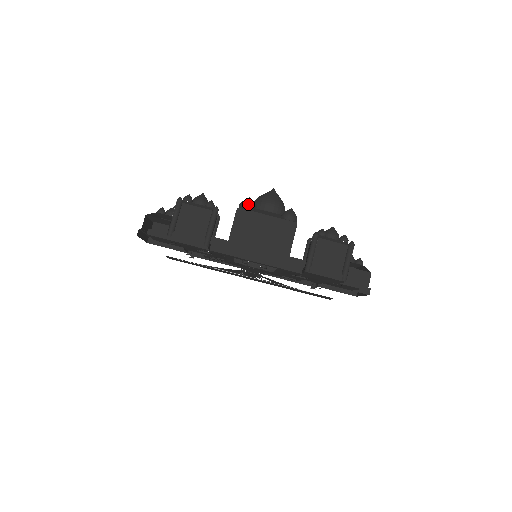
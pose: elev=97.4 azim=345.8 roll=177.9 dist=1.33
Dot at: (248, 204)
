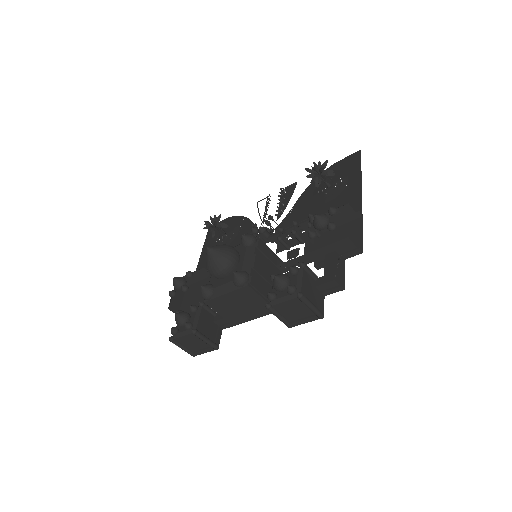
Dot at: (206, 297)
